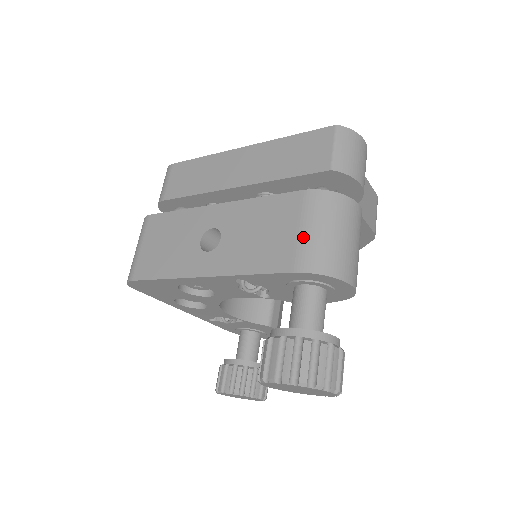
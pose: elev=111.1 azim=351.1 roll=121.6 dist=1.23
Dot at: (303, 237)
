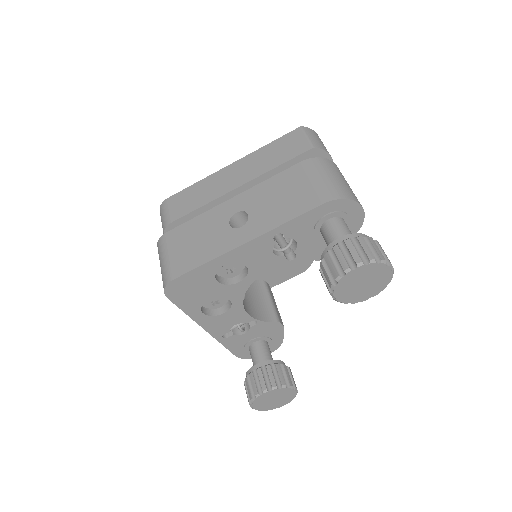
Dot at: (319, 183)
